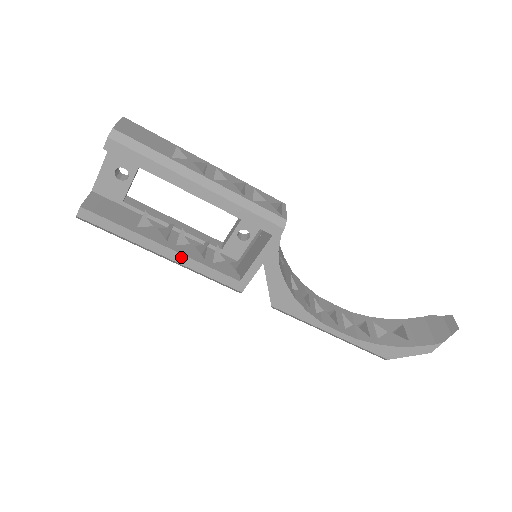
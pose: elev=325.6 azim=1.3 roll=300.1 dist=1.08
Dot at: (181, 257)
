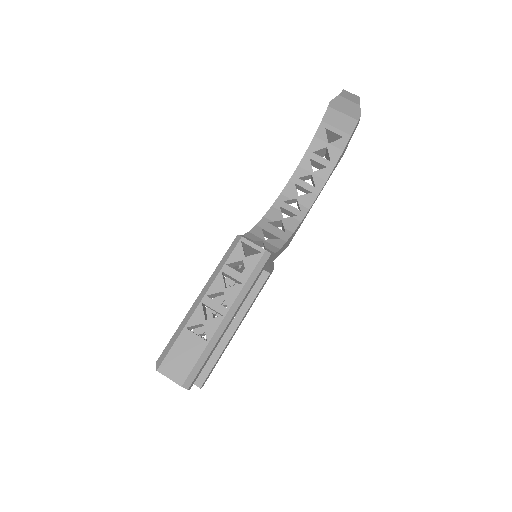
Dot at: (245, 316)
